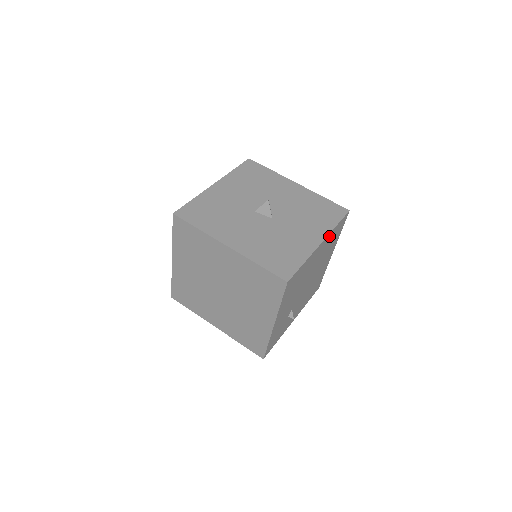
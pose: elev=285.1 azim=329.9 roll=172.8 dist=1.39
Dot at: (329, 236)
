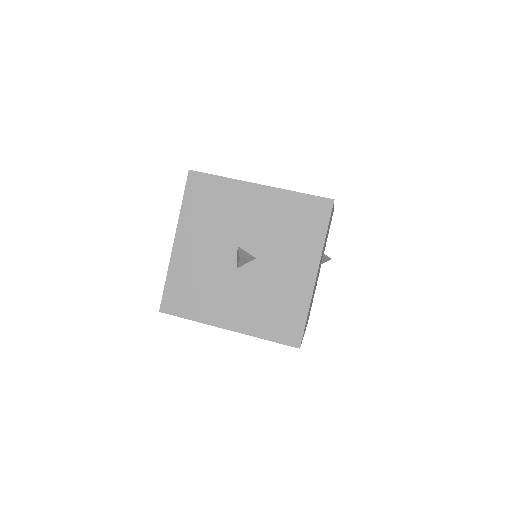
Dot at: (252, 334)
